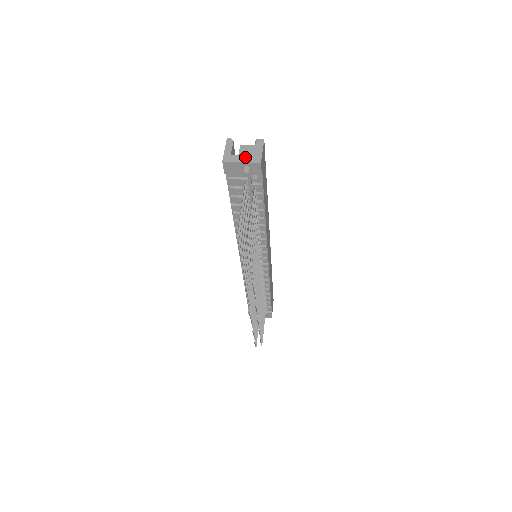
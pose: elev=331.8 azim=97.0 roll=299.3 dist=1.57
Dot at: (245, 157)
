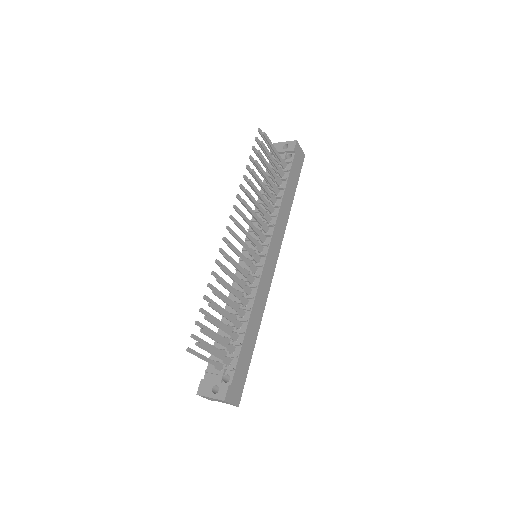
Dot at: occluded
